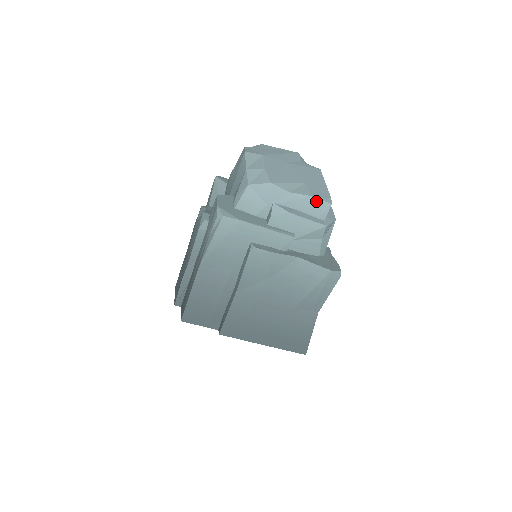
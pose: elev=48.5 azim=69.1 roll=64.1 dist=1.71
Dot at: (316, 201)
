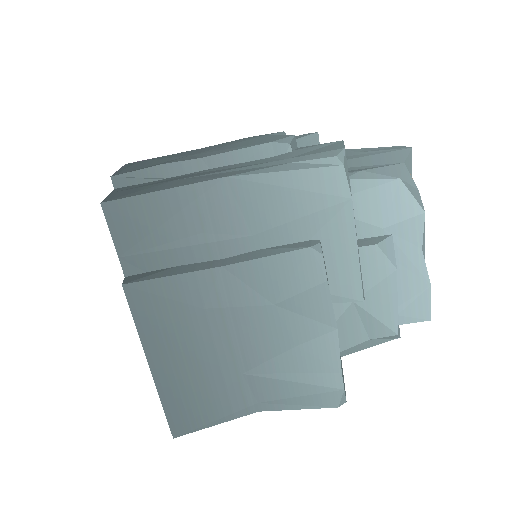
Dot at: (426, 296)
